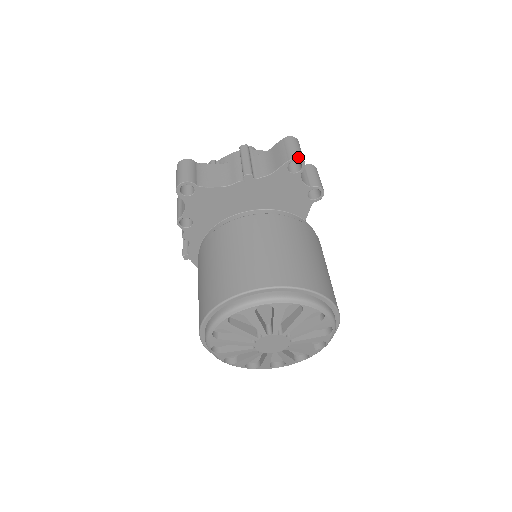
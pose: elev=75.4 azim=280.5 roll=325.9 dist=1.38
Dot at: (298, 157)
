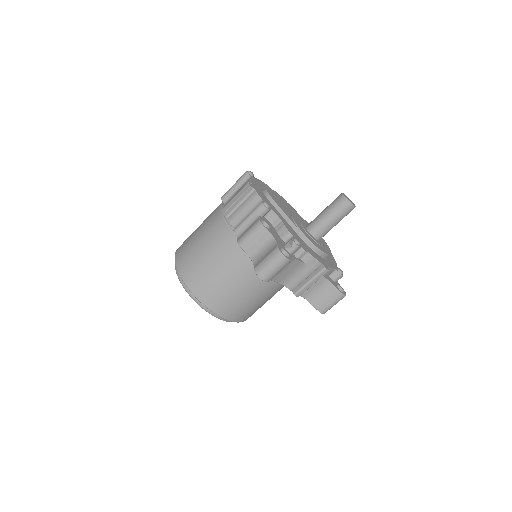
Dot at: occluded
